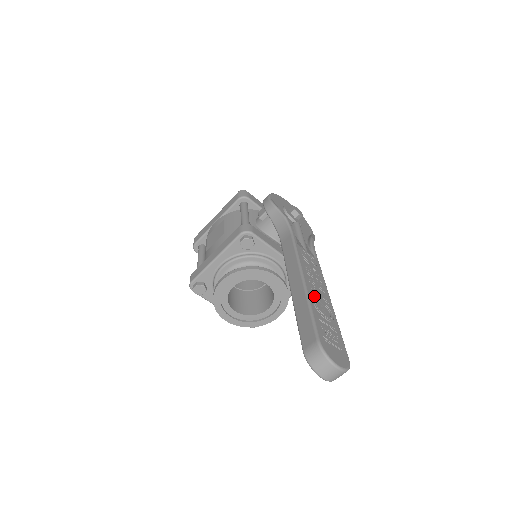
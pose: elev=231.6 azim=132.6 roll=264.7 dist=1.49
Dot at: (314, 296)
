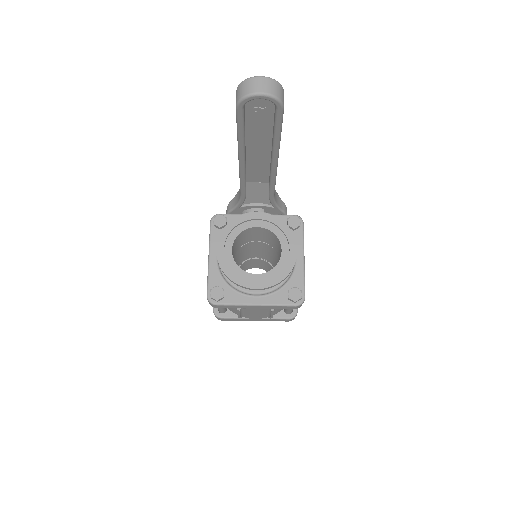
Dot at: occluded
